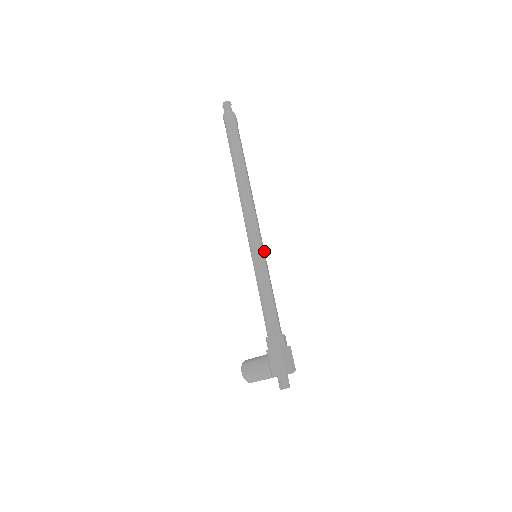
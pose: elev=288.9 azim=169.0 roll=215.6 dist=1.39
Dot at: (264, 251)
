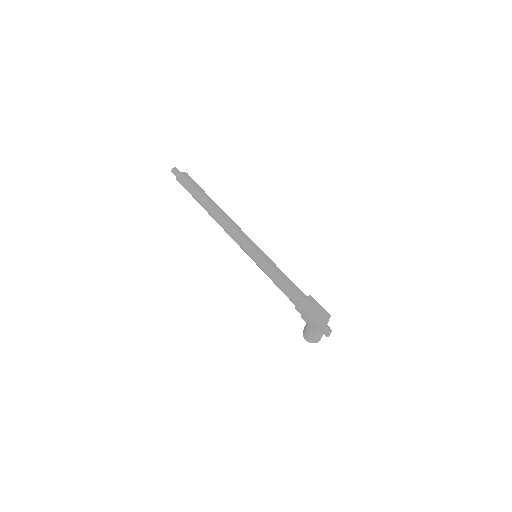
Dot at: (258, 248)
